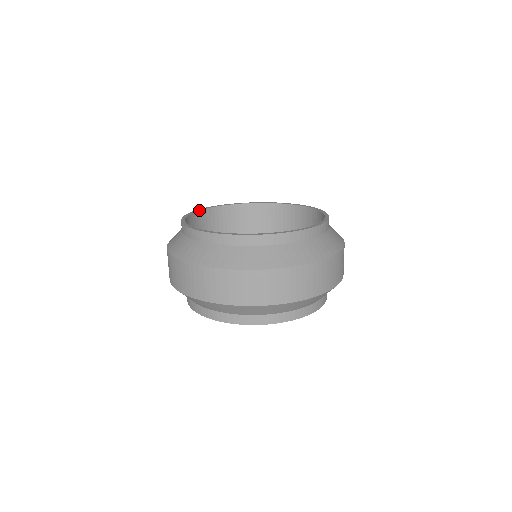
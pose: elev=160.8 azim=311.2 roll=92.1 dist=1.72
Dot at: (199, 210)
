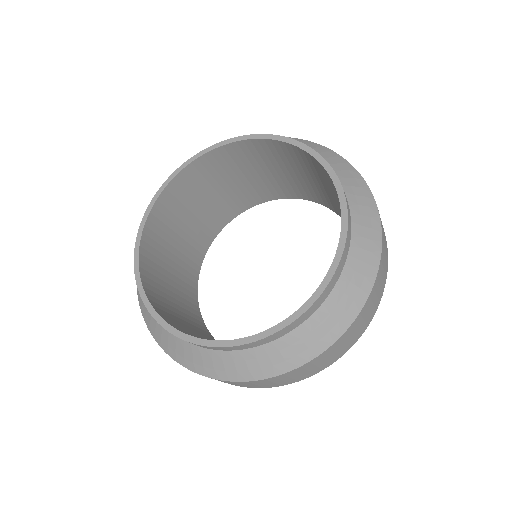
Dot at: (138, 248)
